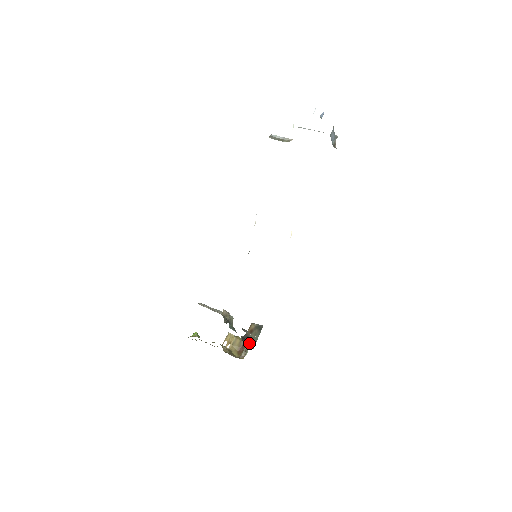
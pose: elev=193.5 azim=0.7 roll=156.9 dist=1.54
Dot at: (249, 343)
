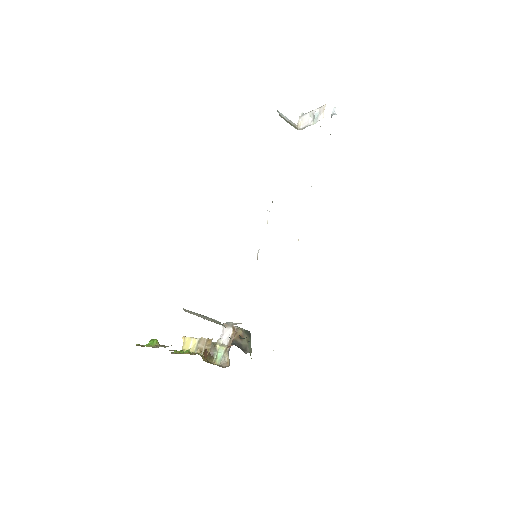
Dot at: (215, 344)
